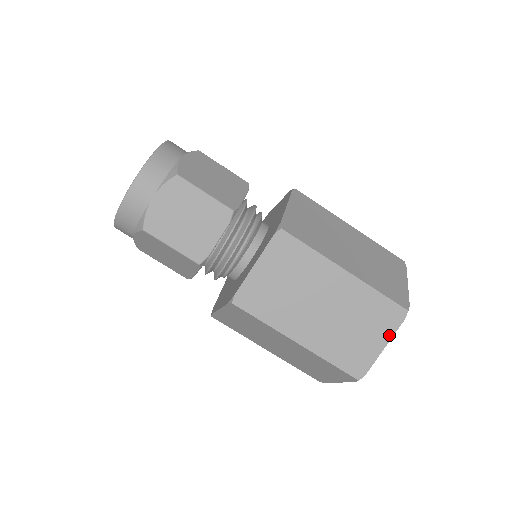
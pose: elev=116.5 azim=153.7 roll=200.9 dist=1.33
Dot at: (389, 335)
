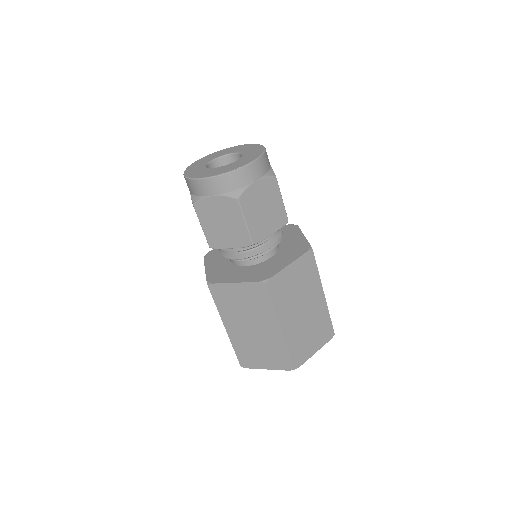
Dot at: (321, 346)
